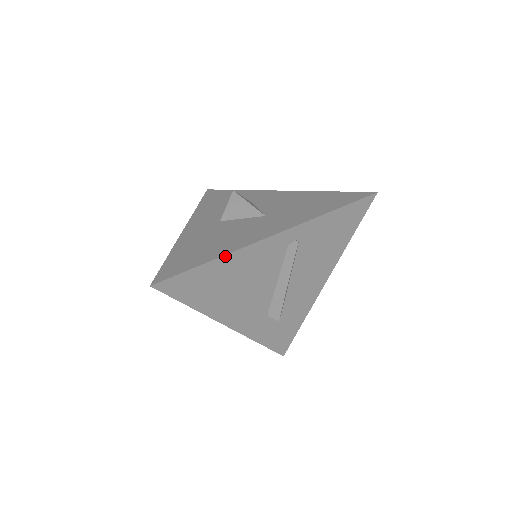
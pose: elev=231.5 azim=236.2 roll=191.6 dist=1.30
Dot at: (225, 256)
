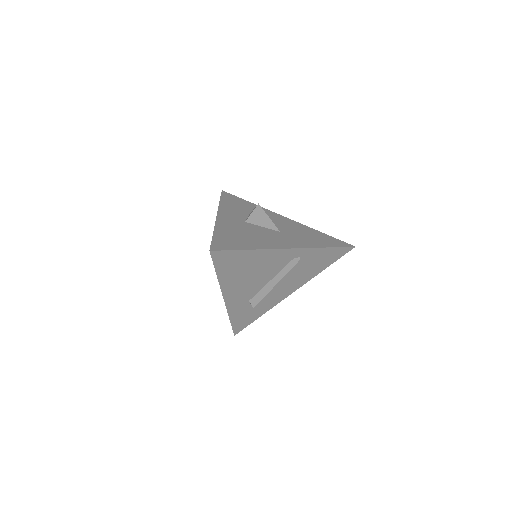
Dot at: (260, 250)
